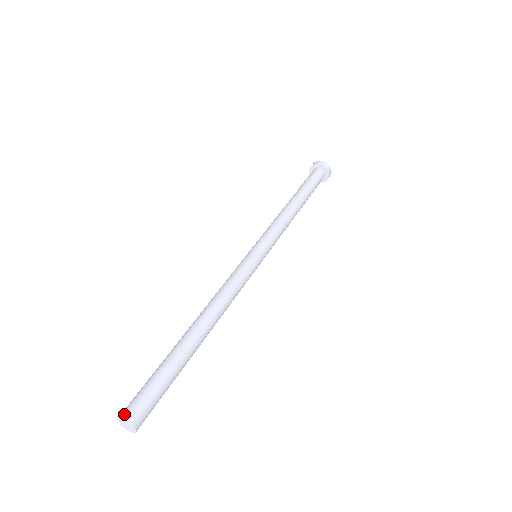
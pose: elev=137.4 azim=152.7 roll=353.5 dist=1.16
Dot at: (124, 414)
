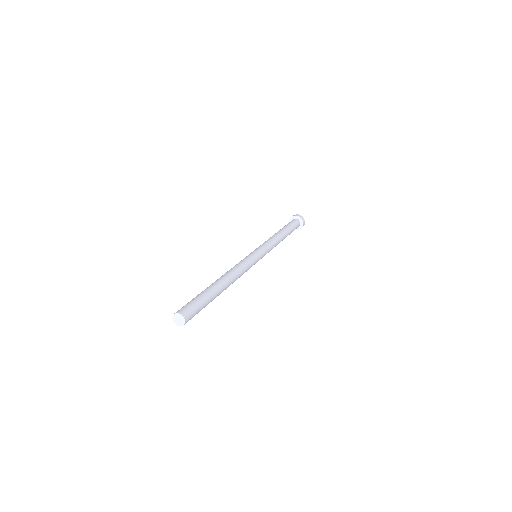
Dot at: (175, 313)
